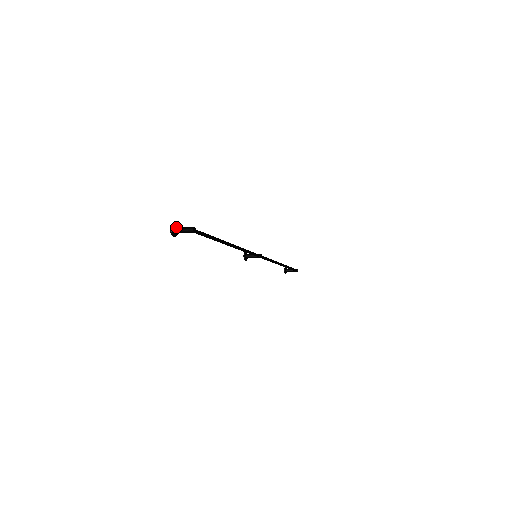
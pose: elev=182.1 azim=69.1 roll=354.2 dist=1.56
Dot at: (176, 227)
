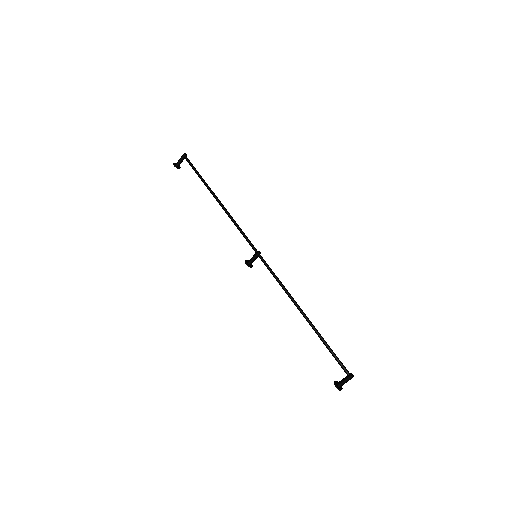
Dot at: (180, 167)
